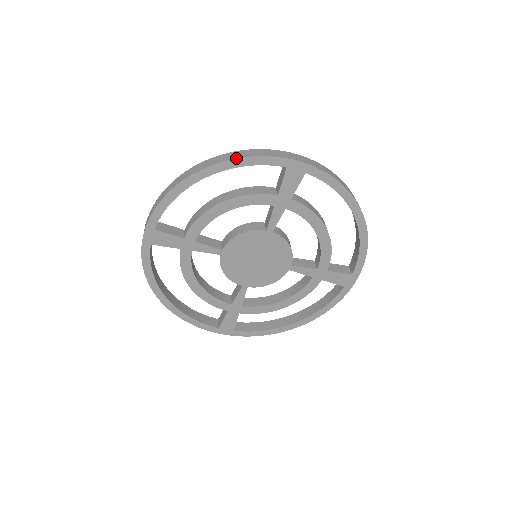
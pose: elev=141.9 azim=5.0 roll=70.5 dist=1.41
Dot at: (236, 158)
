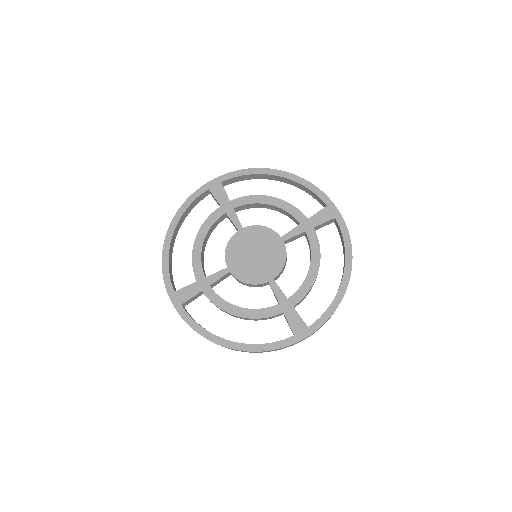
Dot at: (178, 209)
